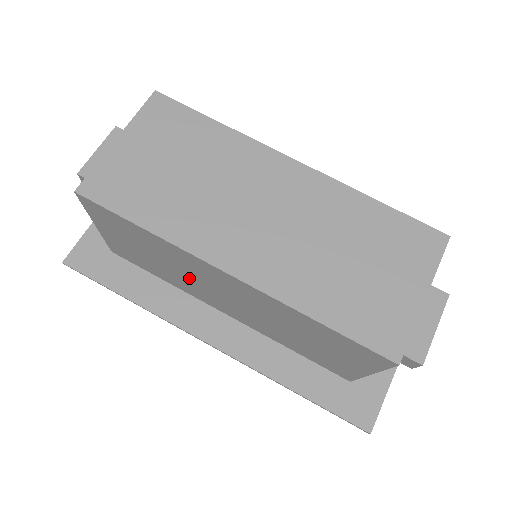
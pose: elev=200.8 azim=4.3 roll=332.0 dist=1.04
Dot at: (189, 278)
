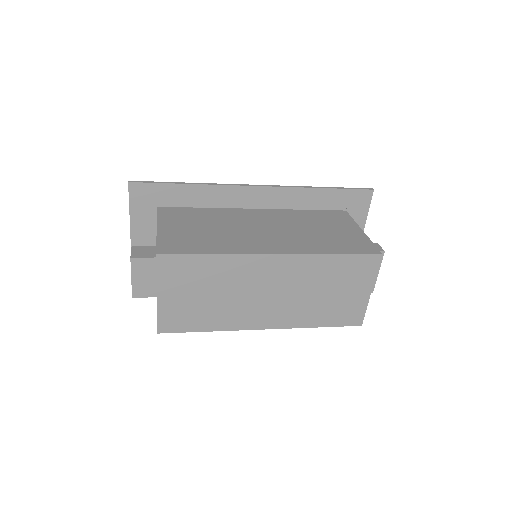
Dot at: occluded
